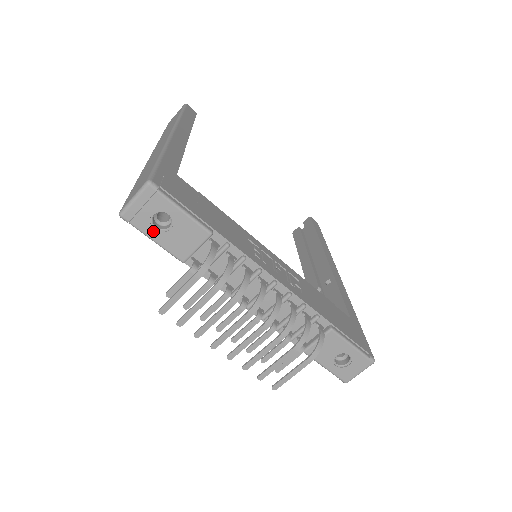
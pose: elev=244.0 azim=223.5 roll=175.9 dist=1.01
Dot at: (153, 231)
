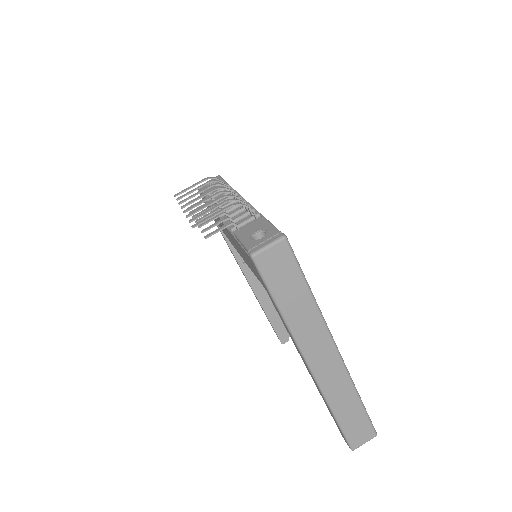
Dot at: occluded
